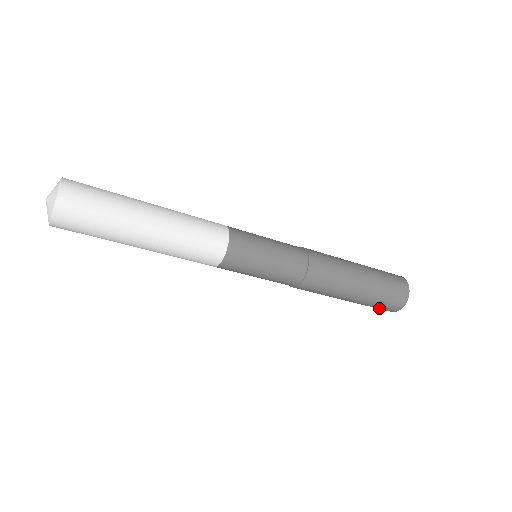
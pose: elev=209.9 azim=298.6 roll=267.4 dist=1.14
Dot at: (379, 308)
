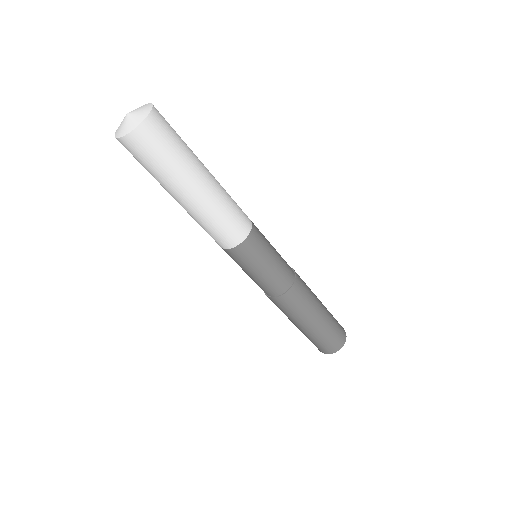
Dot at: occluded
